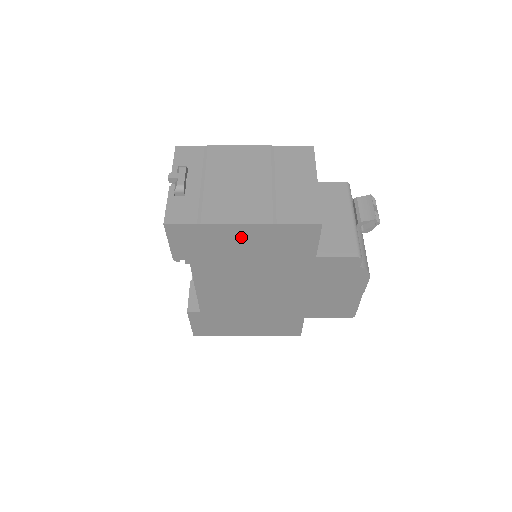
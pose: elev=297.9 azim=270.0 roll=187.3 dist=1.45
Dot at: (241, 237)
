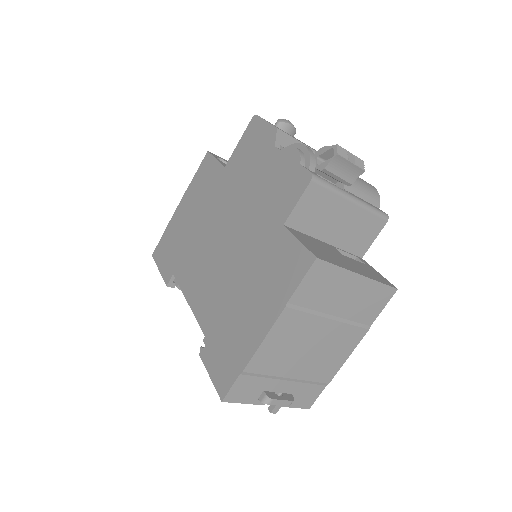
Dot at: occluded
